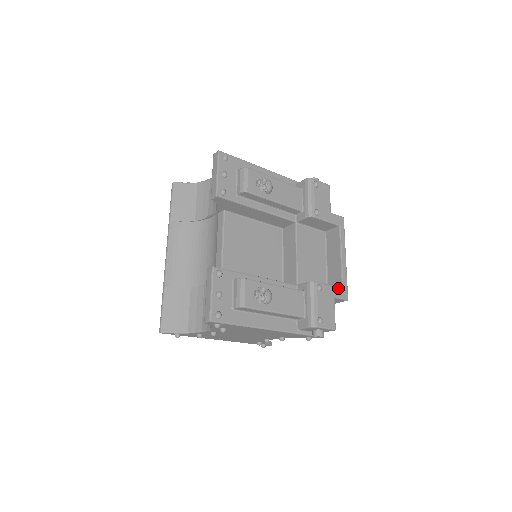
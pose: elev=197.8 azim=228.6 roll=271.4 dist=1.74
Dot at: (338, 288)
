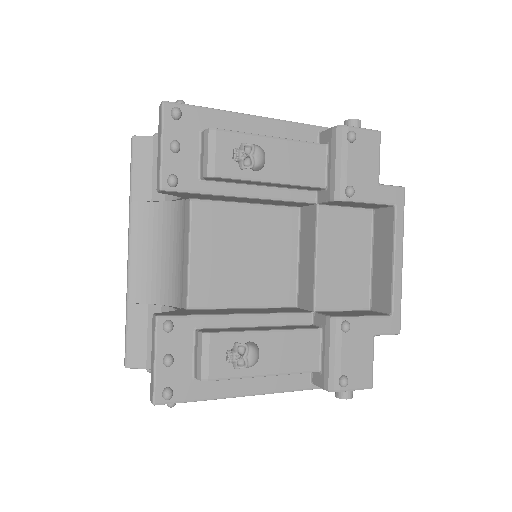
Dot at: (382, 318)
